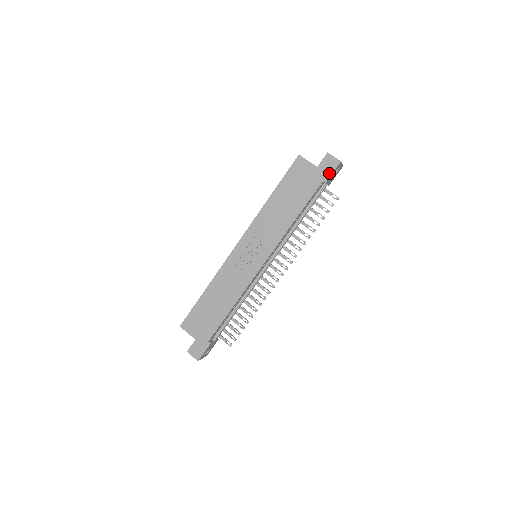
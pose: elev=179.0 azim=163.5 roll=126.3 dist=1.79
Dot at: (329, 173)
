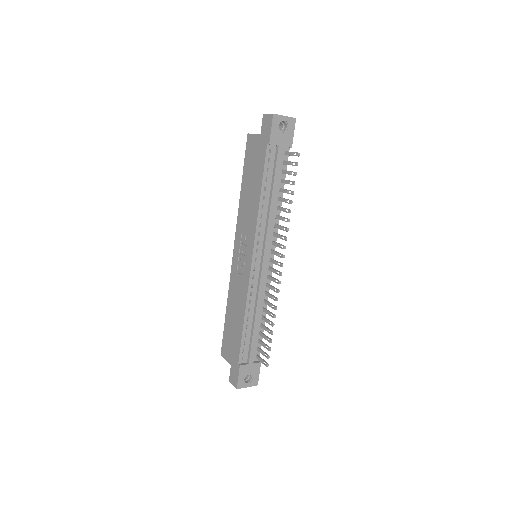
Dot at: (269, 132)
